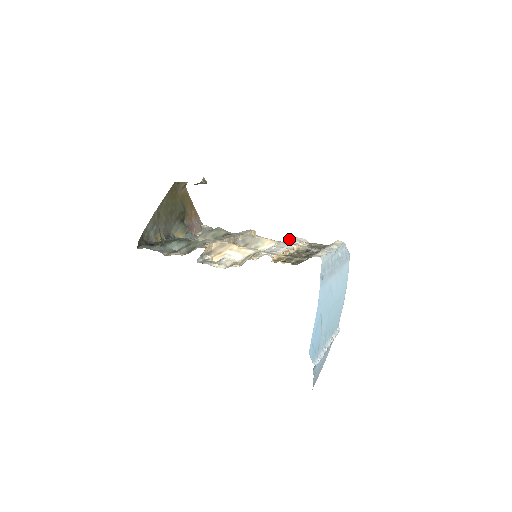
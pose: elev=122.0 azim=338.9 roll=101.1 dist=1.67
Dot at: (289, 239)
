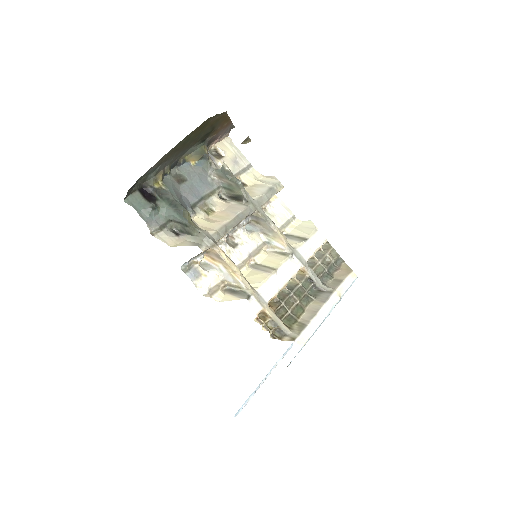
Dot at: (306, 241)
